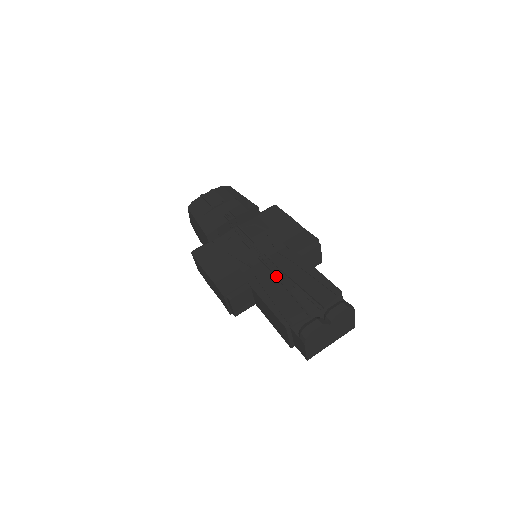
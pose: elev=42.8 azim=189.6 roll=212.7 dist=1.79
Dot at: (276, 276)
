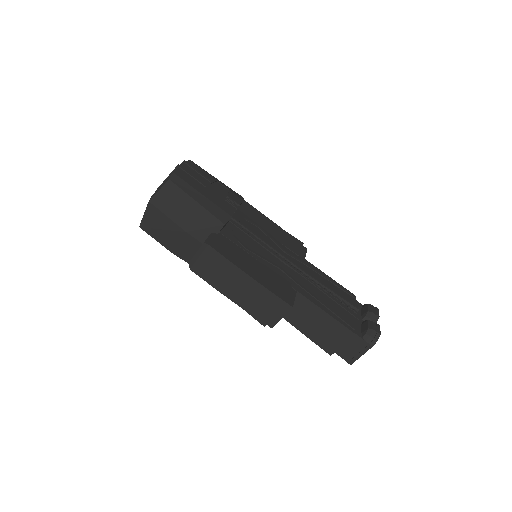
Dot at: (309, 280)
